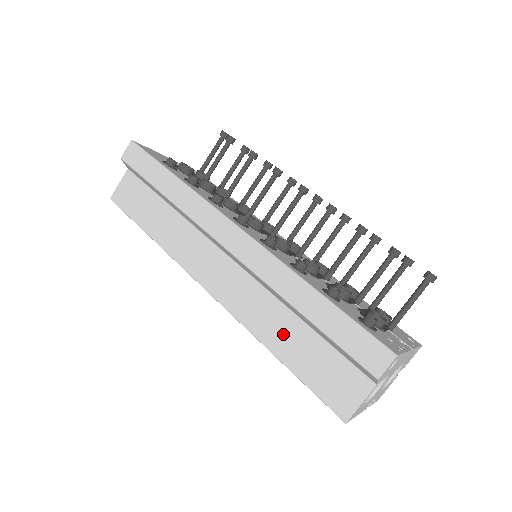
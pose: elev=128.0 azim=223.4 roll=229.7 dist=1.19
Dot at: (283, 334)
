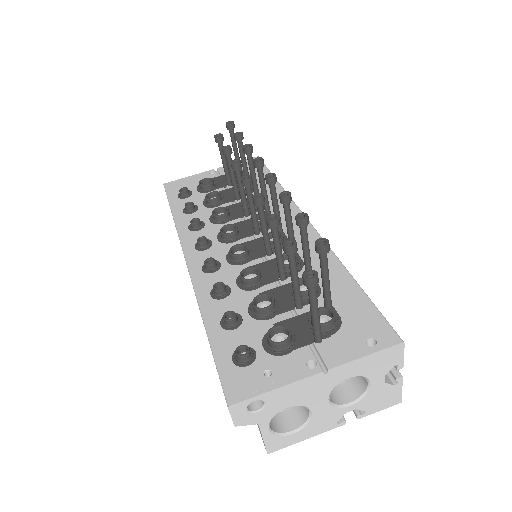
Dot at: occluded
